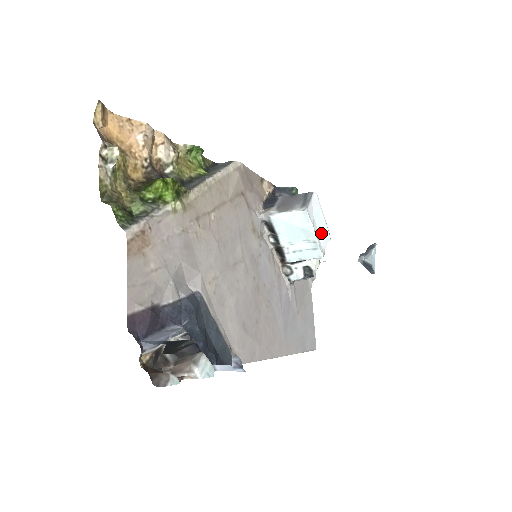
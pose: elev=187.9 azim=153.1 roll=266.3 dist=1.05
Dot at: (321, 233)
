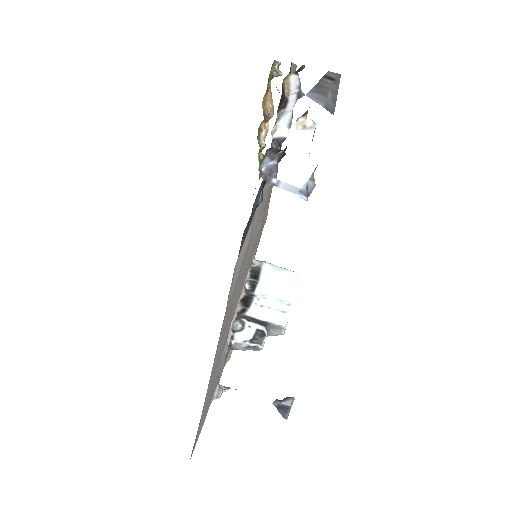
Dot at: occluded
